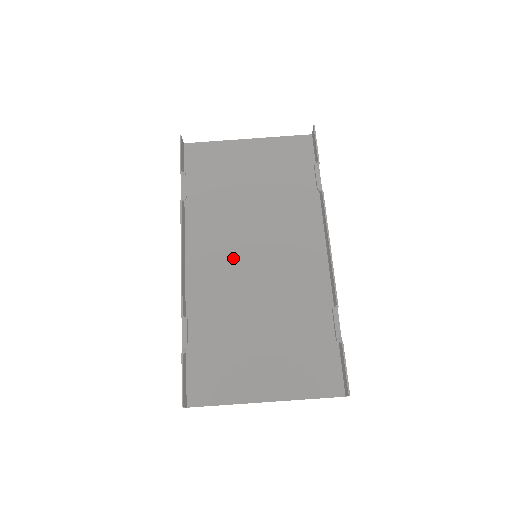
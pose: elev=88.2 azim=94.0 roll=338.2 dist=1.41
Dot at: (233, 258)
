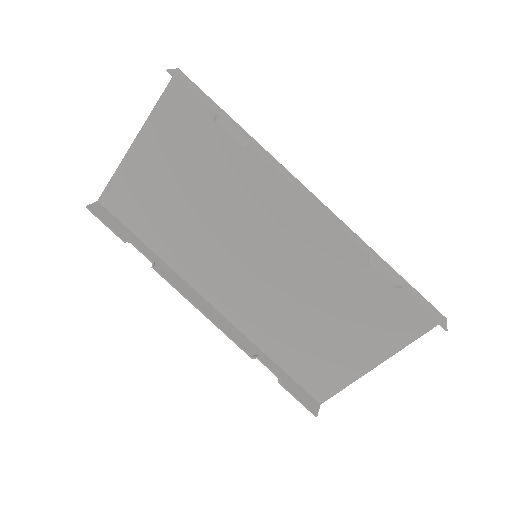
Dot at: (240, 272)
